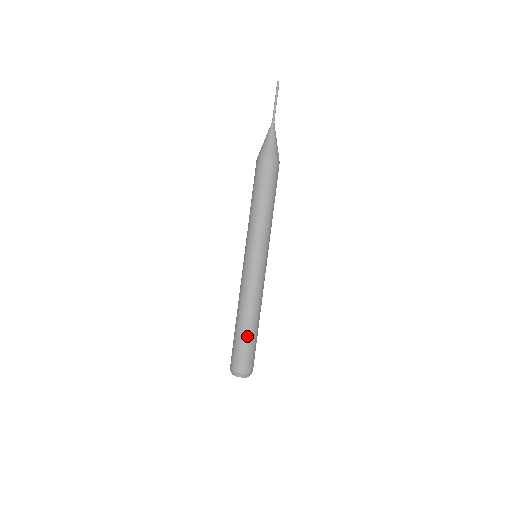
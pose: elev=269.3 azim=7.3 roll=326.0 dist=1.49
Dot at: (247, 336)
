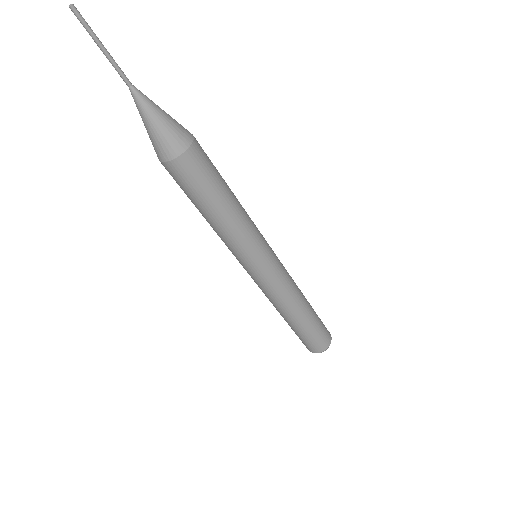
Dot at: (309, 326)
